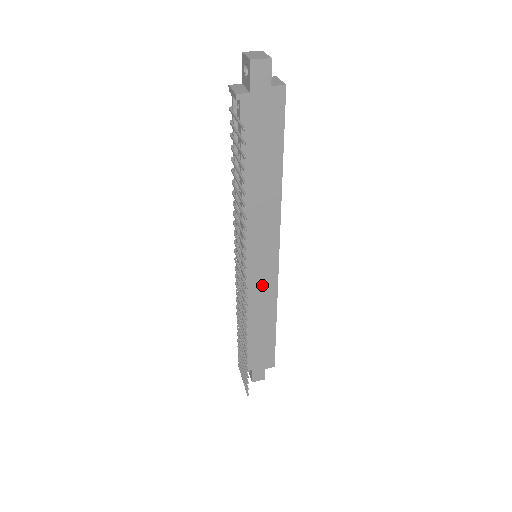
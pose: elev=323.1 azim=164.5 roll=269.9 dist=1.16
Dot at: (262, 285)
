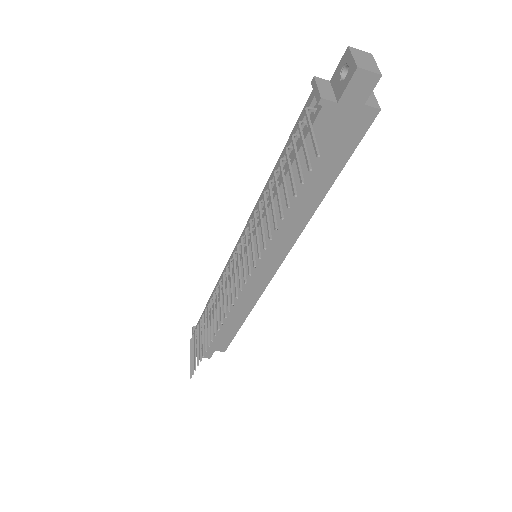
Dot at: (249, 285)
